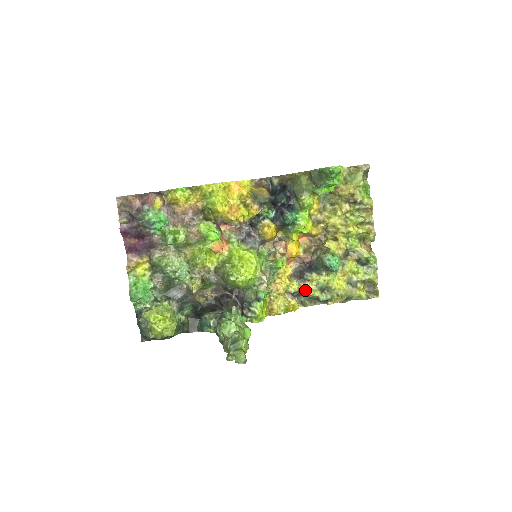
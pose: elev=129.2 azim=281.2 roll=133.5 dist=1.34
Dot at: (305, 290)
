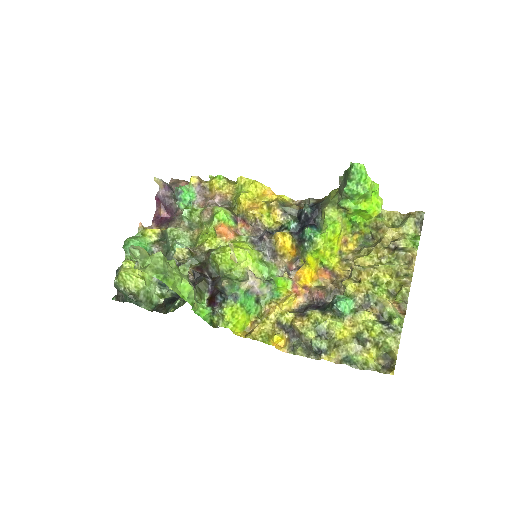
Dot at: (298, 324)
